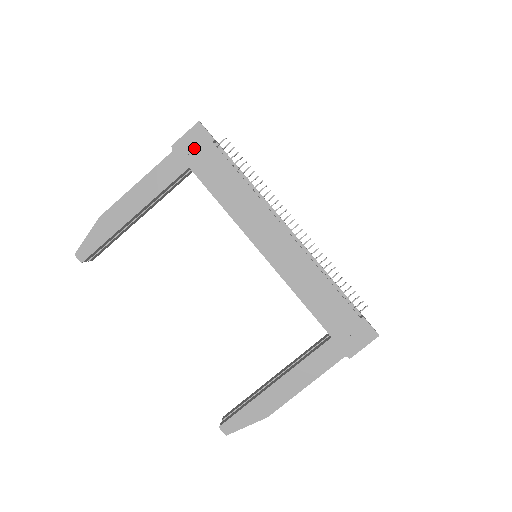
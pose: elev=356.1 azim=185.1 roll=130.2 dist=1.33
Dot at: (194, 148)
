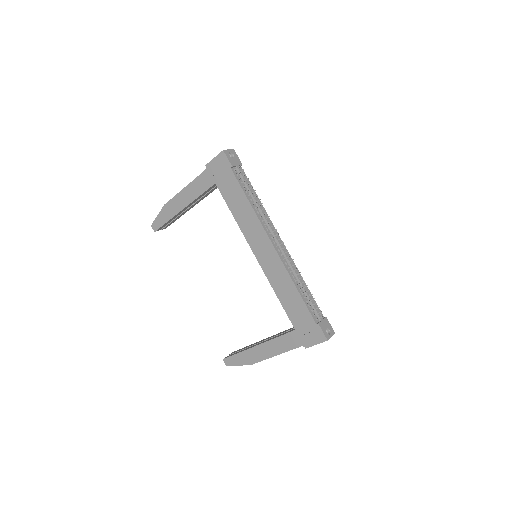
Dot at: (219, 170)
